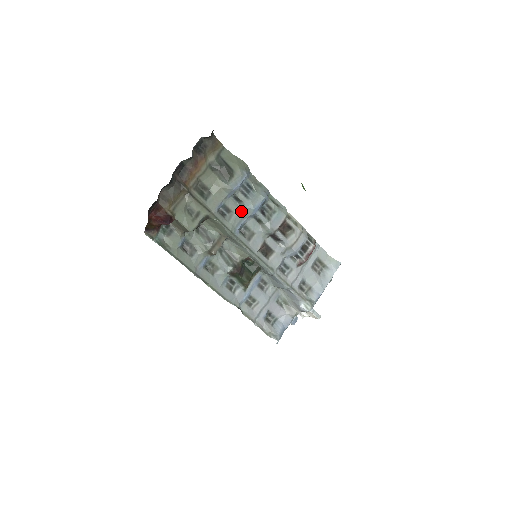
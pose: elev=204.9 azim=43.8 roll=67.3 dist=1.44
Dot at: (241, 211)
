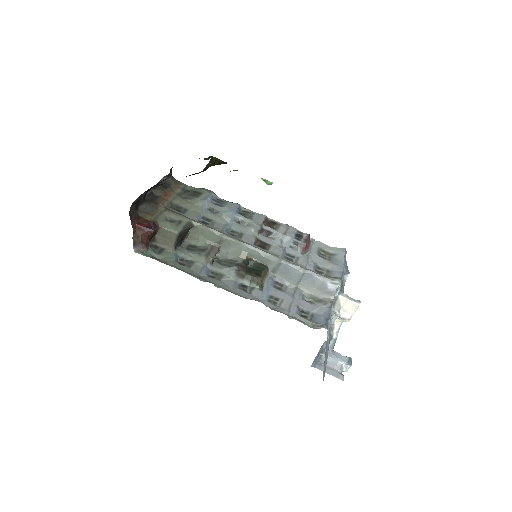
Dot at: (221, 218)
